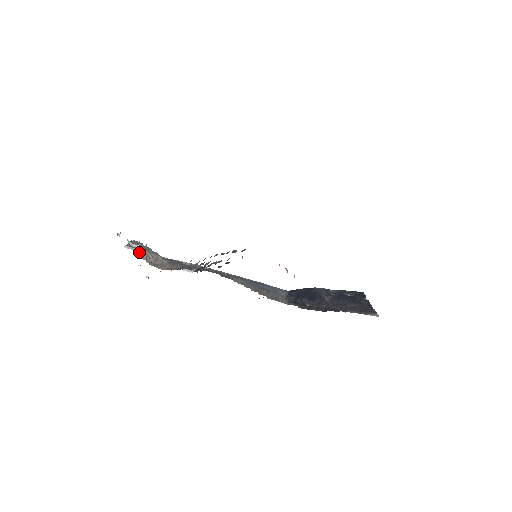
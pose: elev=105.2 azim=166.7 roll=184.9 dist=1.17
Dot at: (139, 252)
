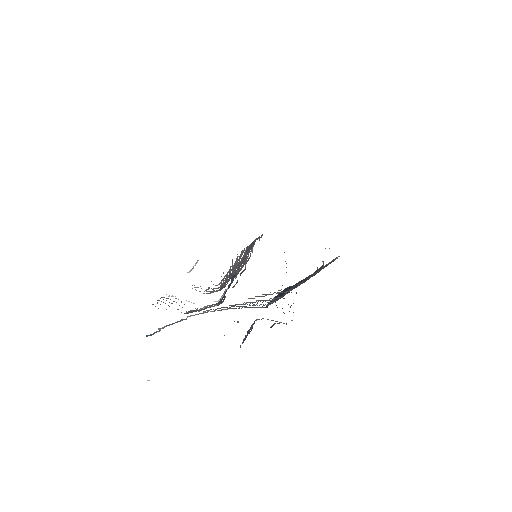
Dot at: occluded
